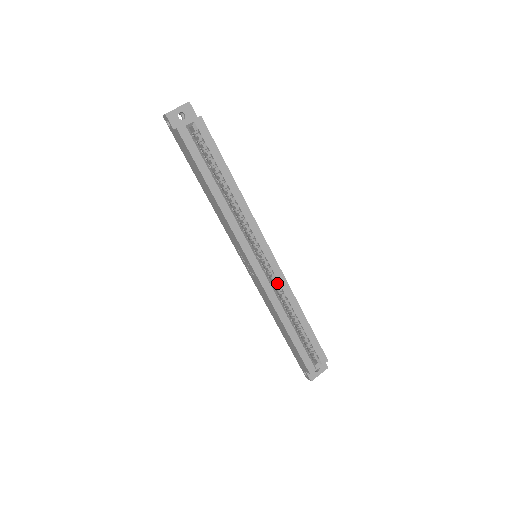
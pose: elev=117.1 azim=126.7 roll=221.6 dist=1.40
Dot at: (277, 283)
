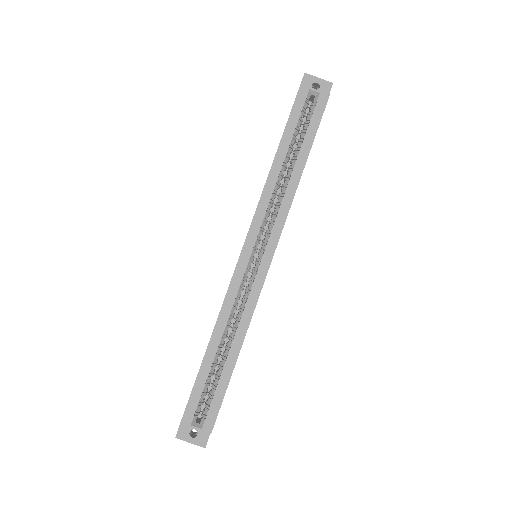
Dot at: (247, 296)
